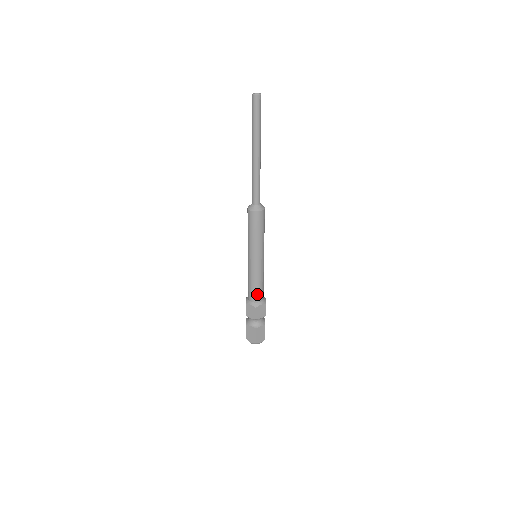
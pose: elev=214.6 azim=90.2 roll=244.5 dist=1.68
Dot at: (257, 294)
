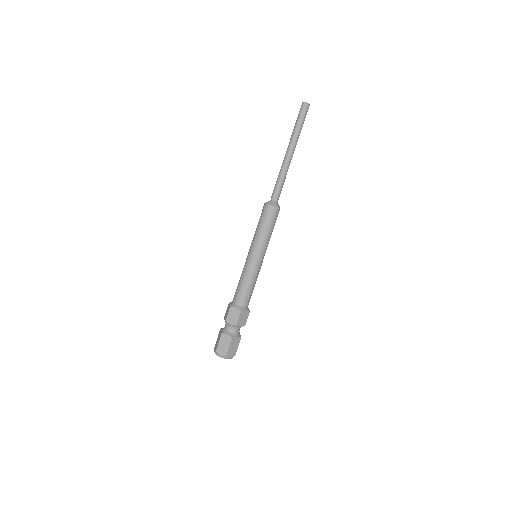
Dot at: (246, 297)
